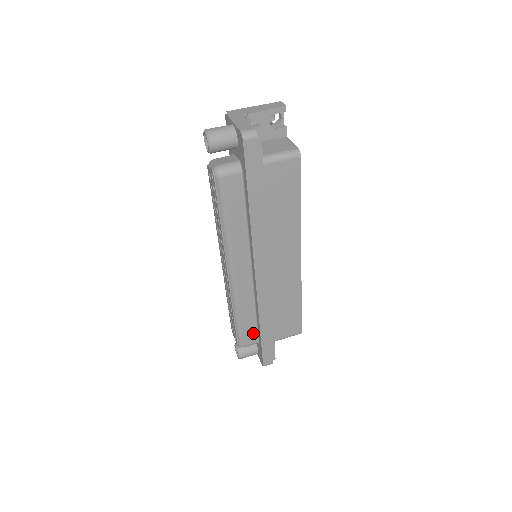
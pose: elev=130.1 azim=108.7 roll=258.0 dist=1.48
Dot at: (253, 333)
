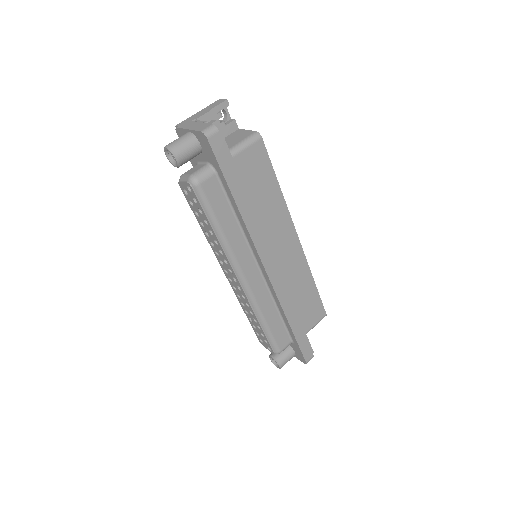
Dot at: (284, 334)
